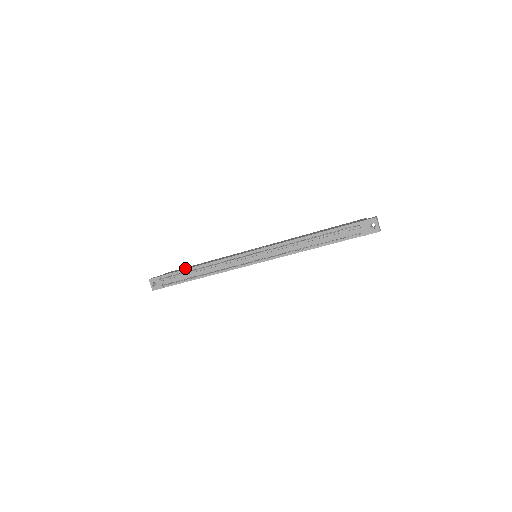
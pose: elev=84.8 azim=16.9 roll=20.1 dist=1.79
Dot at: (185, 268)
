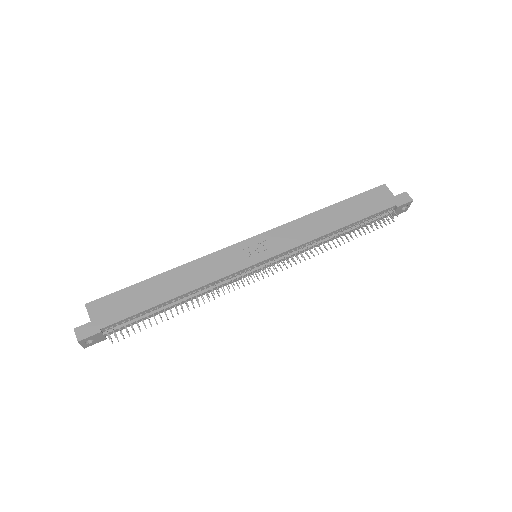
Dot at: (140, 300)
